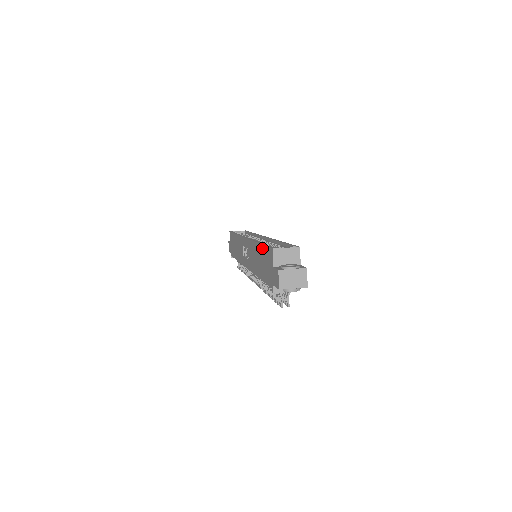
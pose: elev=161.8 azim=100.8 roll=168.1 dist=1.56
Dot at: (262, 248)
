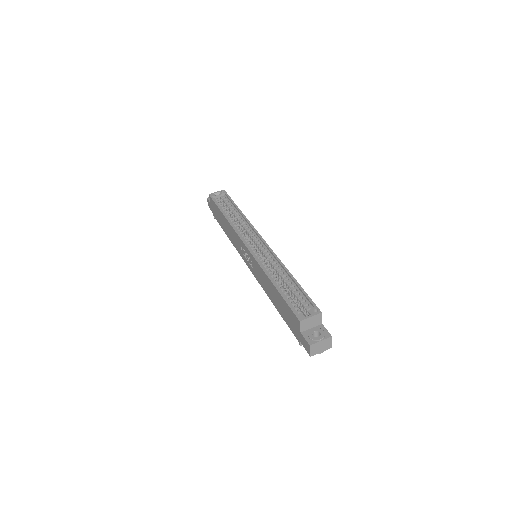
Dot at: (280, 297)
